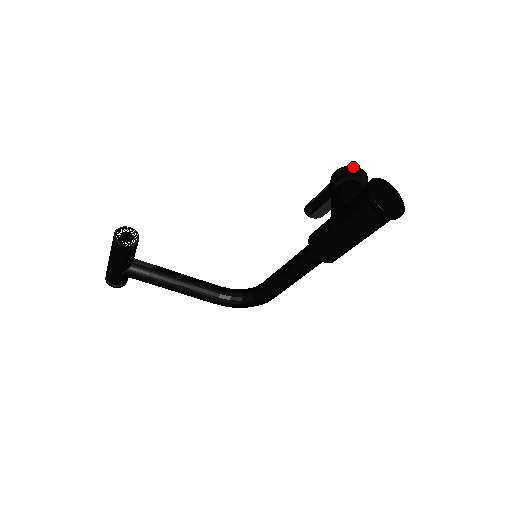
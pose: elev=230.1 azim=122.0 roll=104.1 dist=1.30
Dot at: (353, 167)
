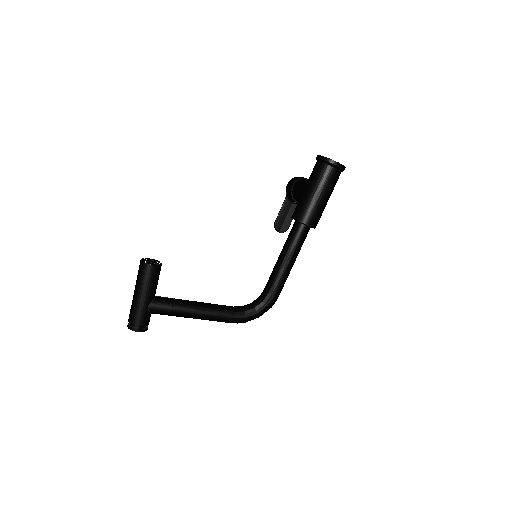
Dot at: (298, 177)
